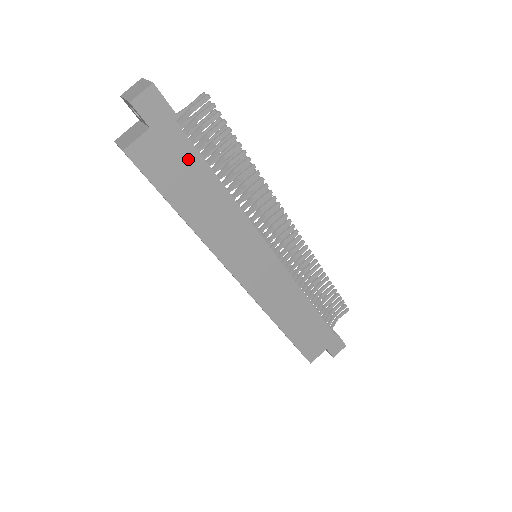
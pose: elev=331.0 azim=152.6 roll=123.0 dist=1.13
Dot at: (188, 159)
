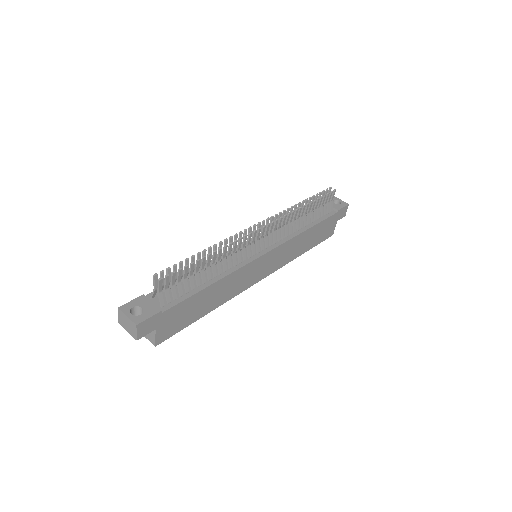
Dot at: (184, 307)
